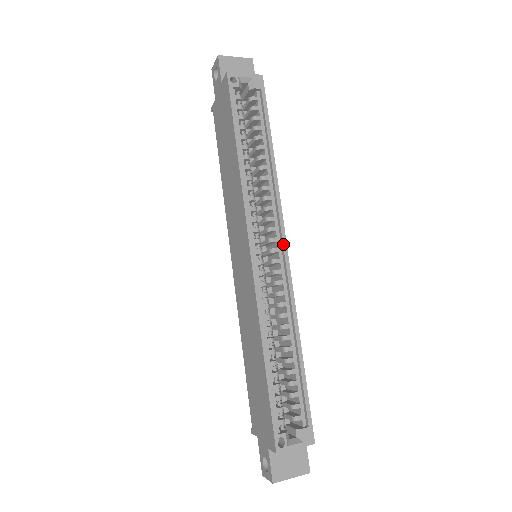
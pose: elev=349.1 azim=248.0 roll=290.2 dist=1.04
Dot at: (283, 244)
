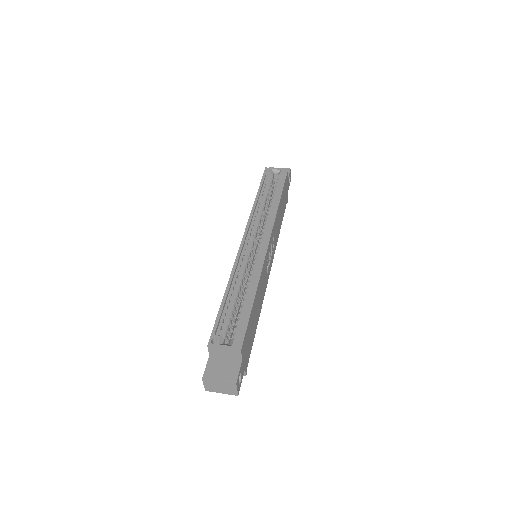
Dot at: (267, 238)
